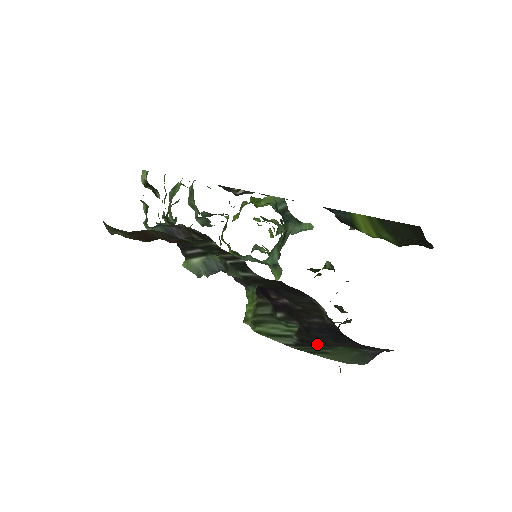
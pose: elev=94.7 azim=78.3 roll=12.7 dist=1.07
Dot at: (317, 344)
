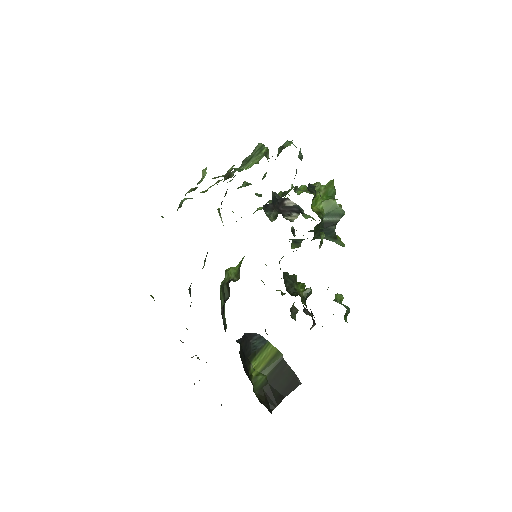
Dot at: occluded
